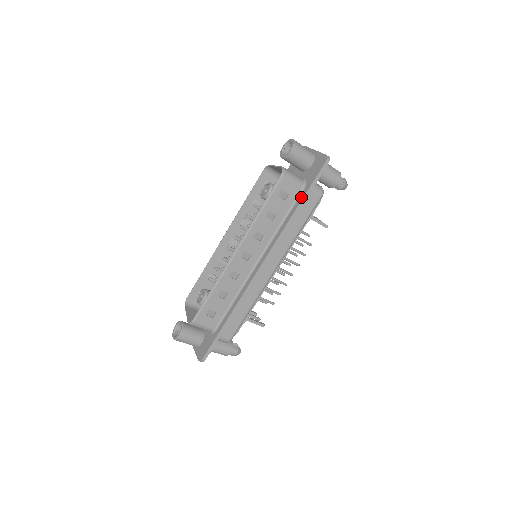
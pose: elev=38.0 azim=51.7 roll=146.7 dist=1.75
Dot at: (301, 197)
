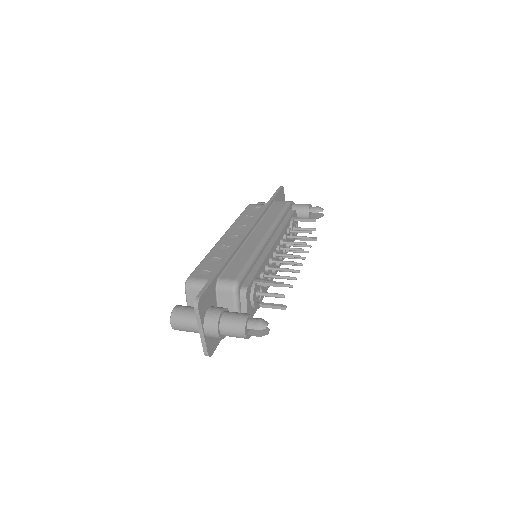
Dot at: occluded
